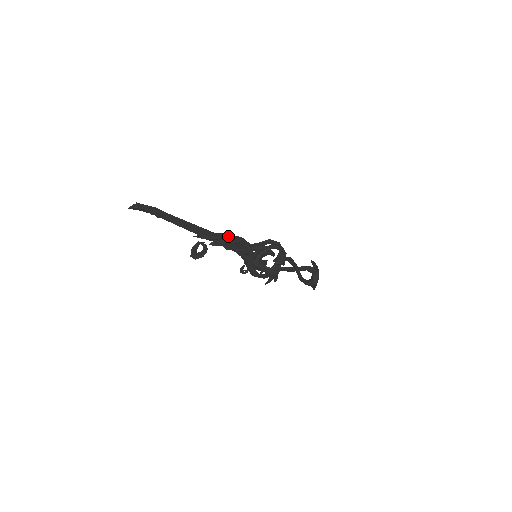
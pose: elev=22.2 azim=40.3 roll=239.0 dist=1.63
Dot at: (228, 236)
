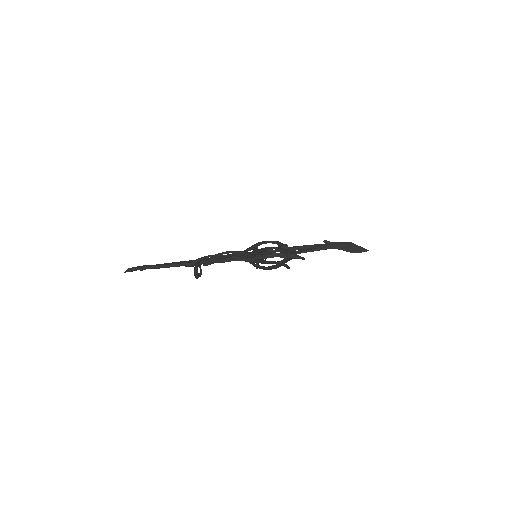
Dot at: occluded
